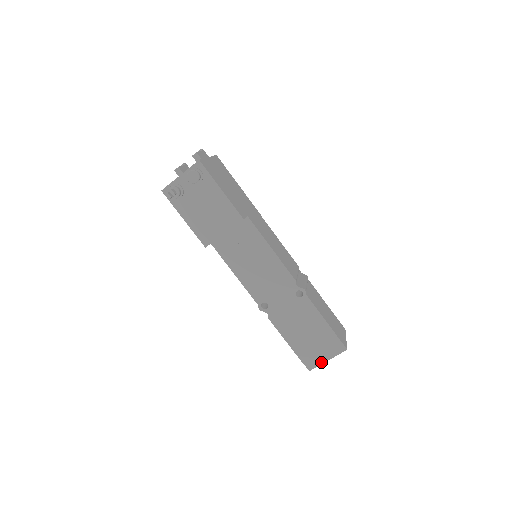
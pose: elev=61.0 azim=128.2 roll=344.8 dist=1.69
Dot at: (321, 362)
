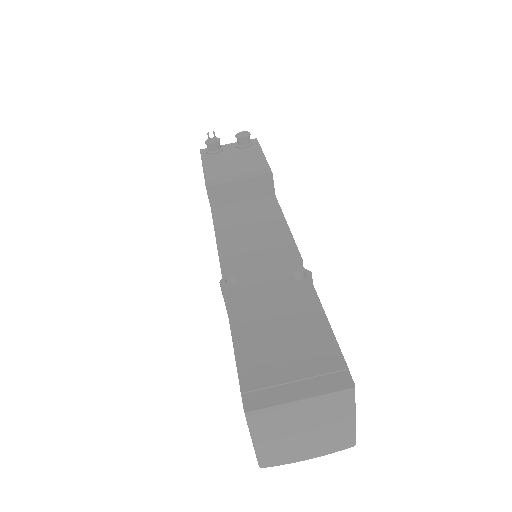
Dot at: (282, 399)
